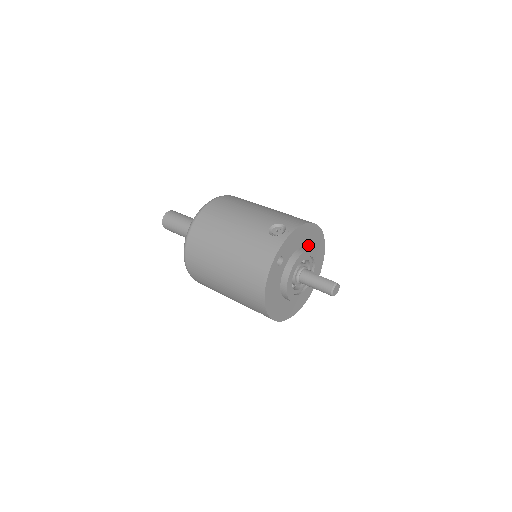
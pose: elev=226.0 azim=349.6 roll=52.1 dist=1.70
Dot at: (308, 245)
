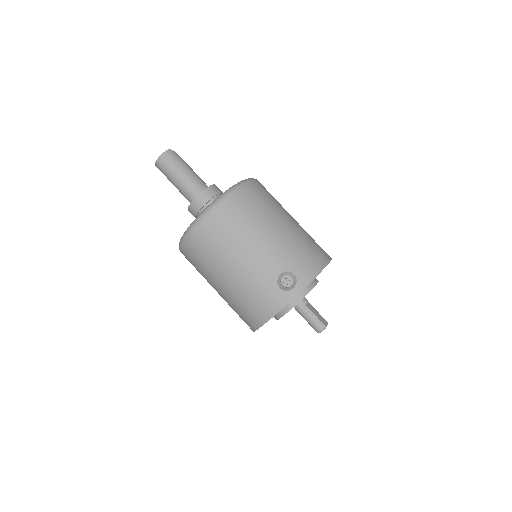
Dot at: occluded
